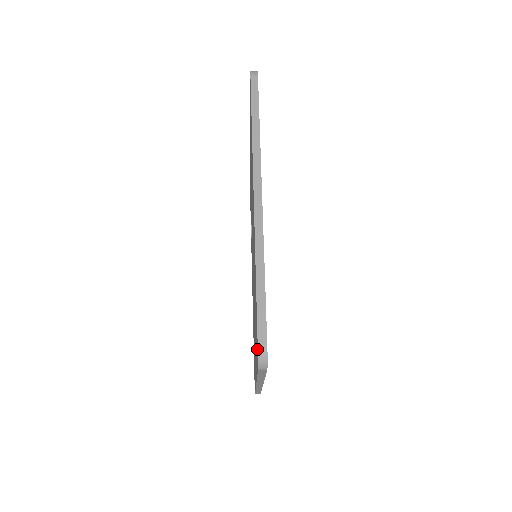
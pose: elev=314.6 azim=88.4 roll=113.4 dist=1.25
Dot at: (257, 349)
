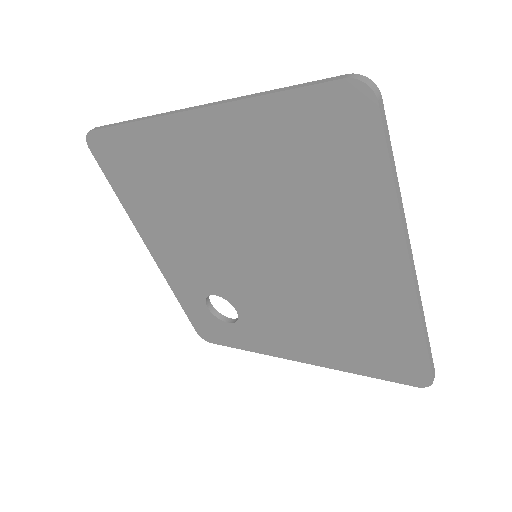
Dot at: (351, 96)
